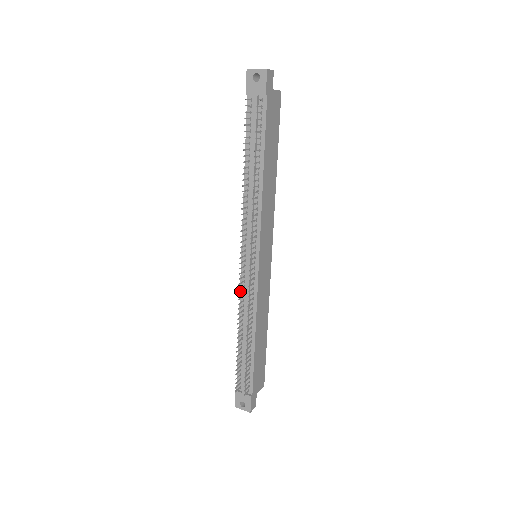
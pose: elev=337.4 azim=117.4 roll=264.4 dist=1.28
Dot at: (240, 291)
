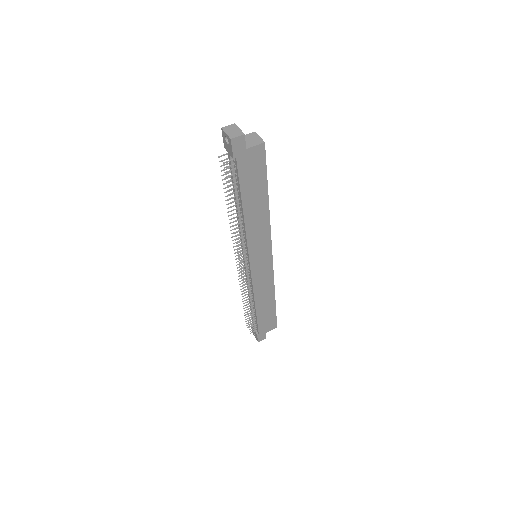
Dot at: occluded
